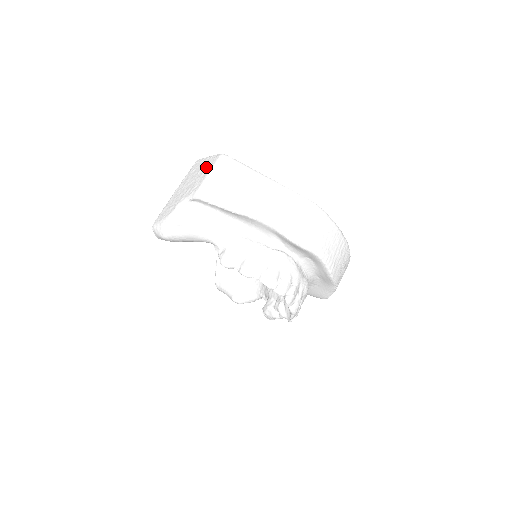
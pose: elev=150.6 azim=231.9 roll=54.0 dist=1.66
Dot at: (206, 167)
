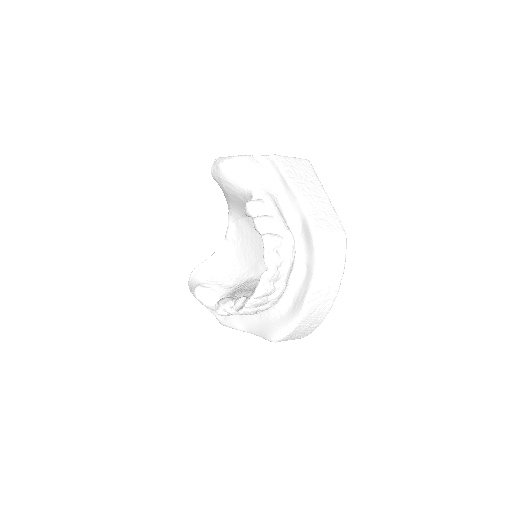
Dot at: occluded
